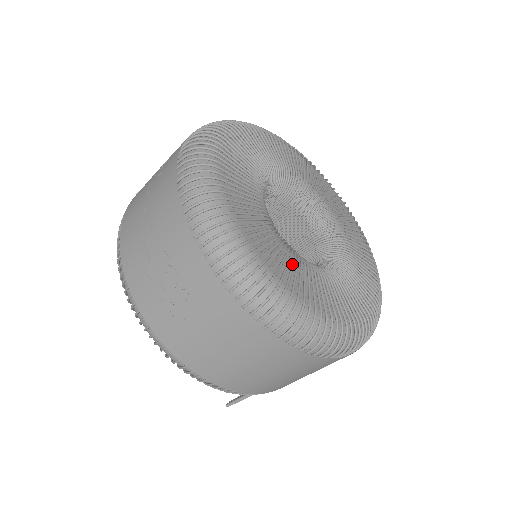
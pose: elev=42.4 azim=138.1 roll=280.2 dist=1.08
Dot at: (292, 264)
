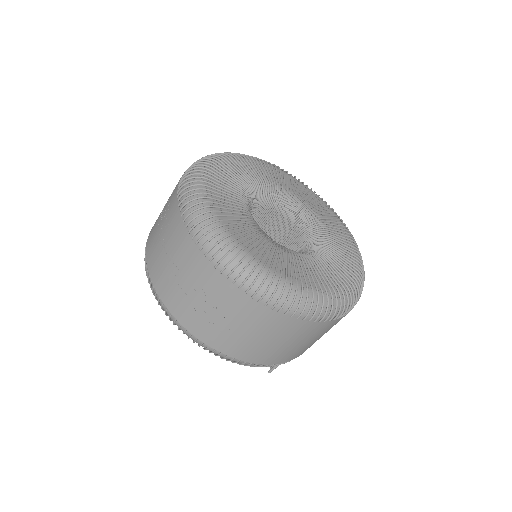
Dot at: (293, 262)
